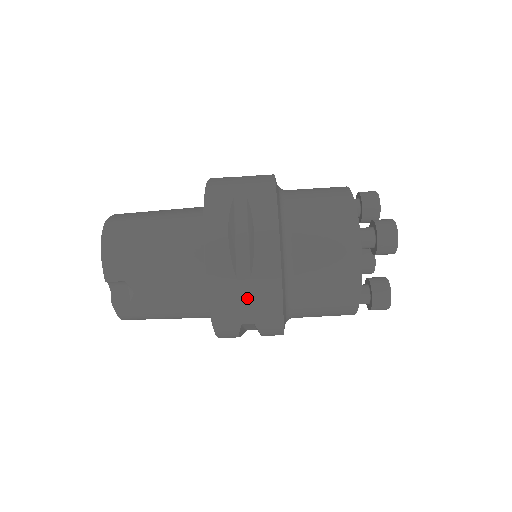
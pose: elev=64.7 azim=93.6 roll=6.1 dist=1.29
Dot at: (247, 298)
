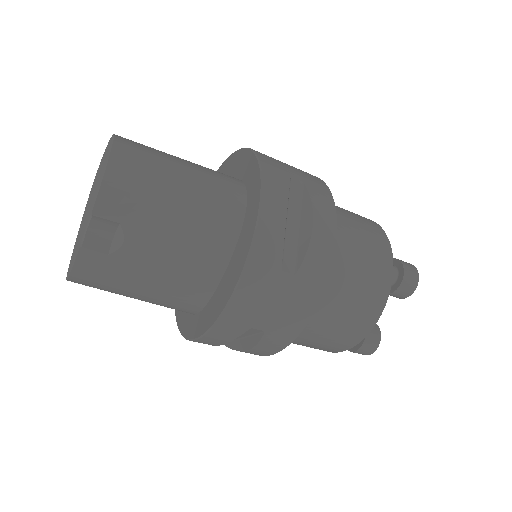
Dot at: (281, 296)
